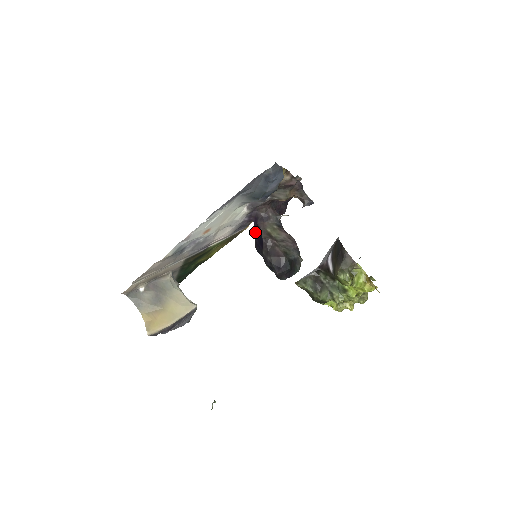
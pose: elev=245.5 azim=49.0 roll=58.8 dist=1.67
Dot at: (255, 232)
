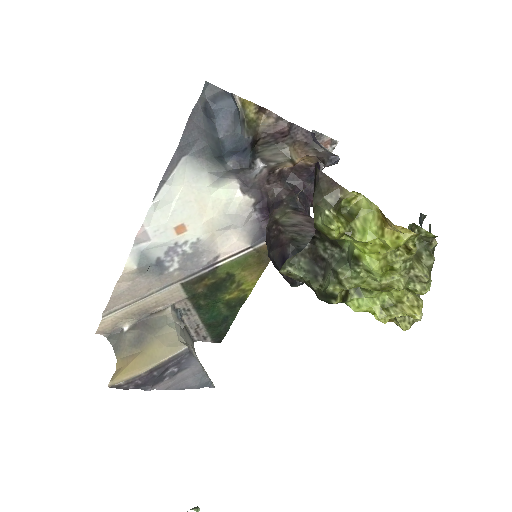
Dot at: occluded
